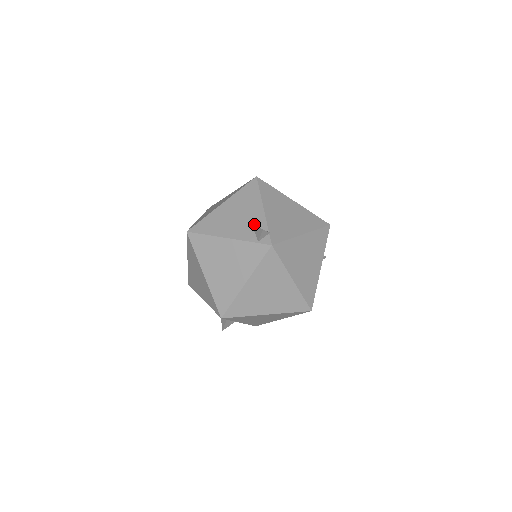
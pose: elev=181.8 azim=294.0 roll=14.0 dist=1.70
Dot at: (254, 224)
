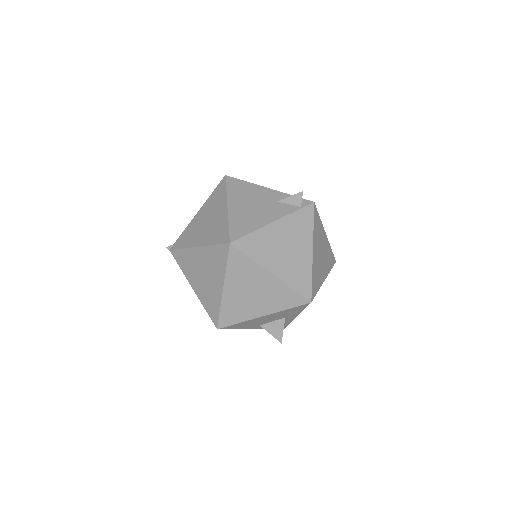
Dot at: (279, 200)
